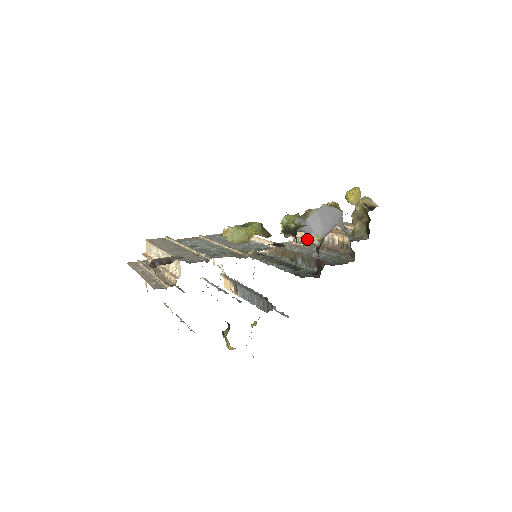
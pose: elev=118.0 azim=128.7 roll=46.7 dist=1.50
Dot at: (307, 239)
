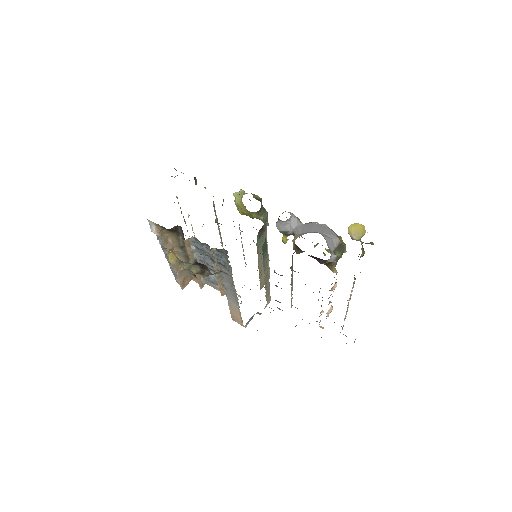
Dot at: (294, 240)
